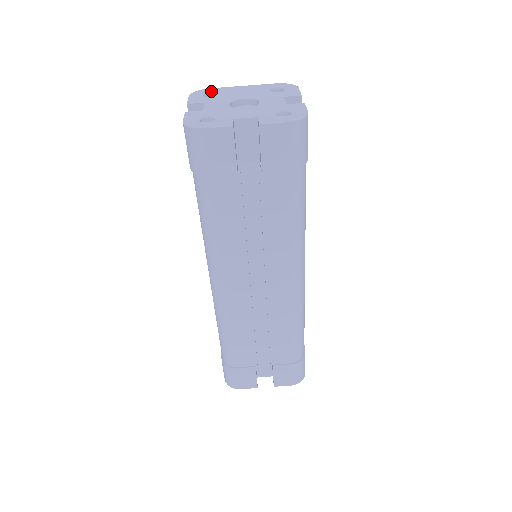
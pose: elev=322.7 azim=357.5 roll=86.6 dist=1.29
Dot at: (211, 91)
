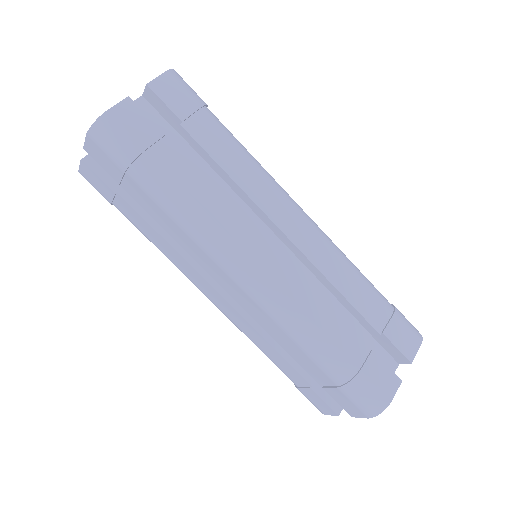
Dot at: occluded
